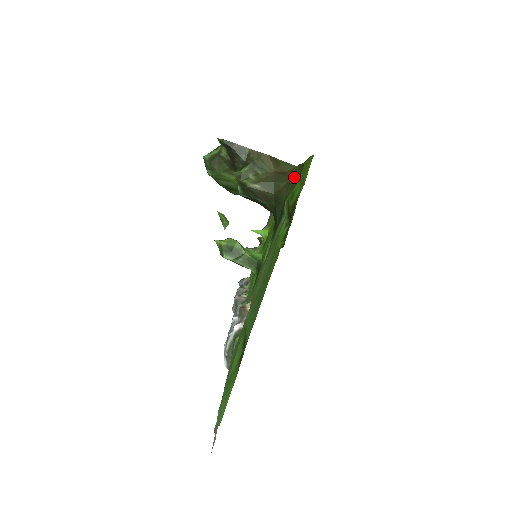
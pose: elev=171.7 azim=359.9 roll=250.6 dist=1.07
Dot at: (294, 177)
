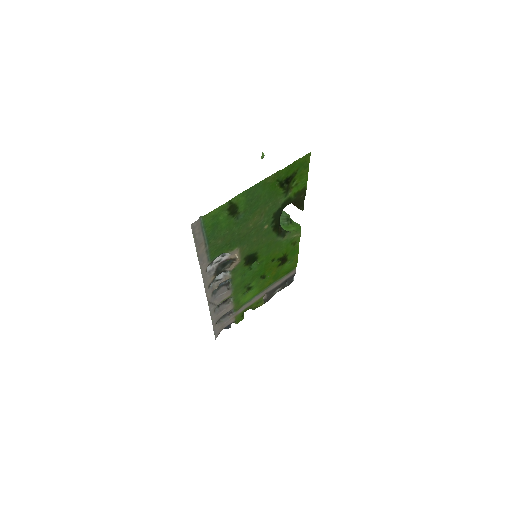
Dot at: (299, 198)
